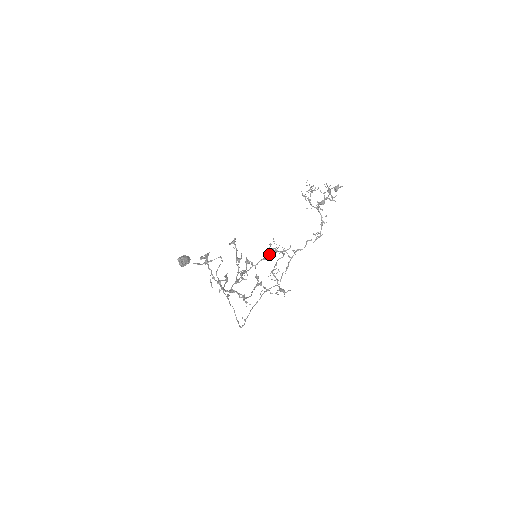
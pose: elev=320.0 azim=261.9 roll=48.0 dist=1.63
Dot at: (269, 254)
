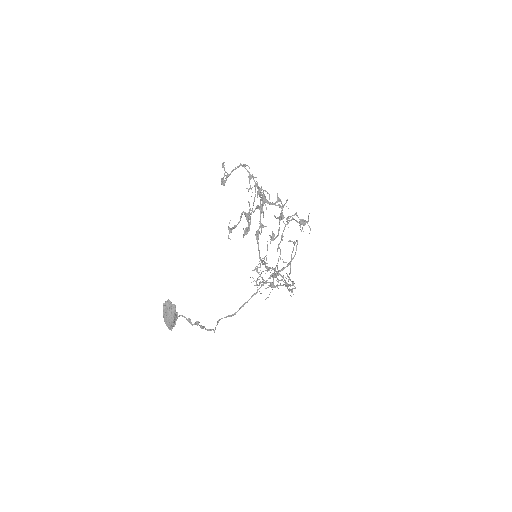
Dot at: (267, 247)
